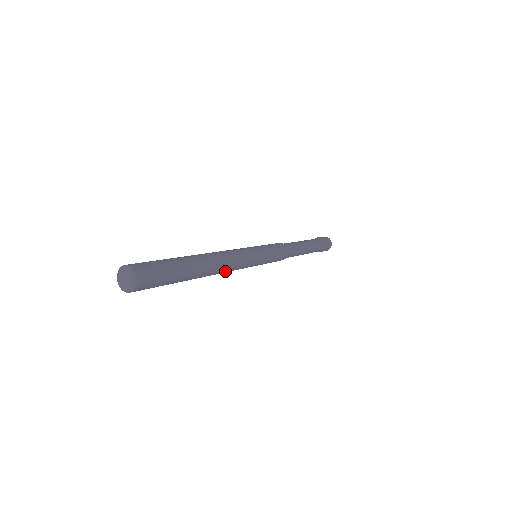
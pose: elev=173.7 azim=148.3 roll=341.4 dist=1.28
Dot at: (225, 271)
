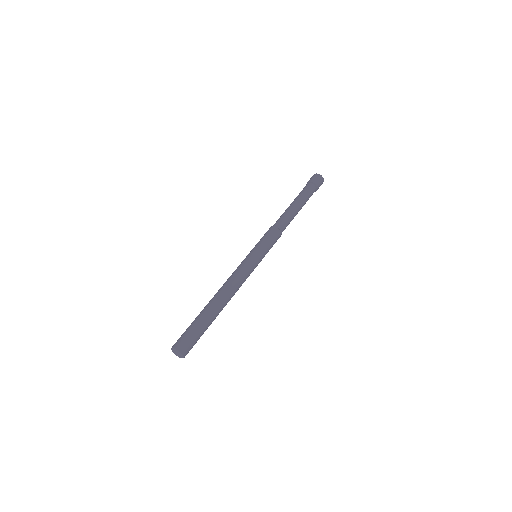
Dot at: occluded
